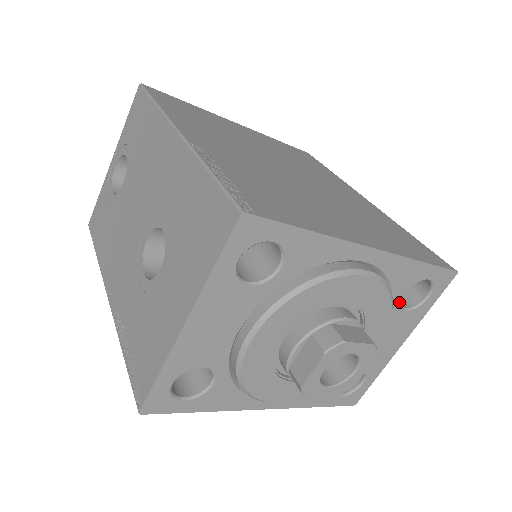
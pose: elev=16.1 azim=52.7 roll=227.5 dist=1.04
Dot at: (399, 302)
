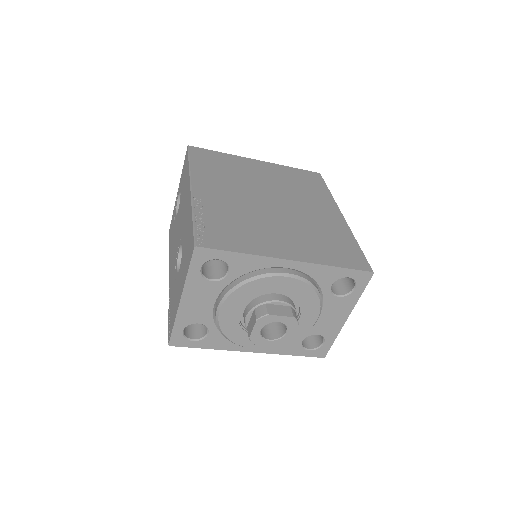
Dot at: (329, 291)
